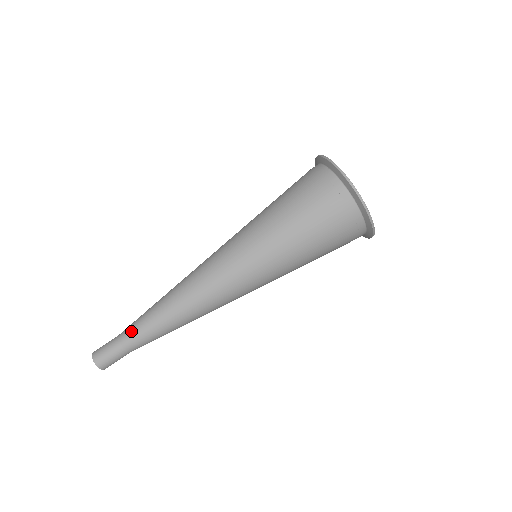
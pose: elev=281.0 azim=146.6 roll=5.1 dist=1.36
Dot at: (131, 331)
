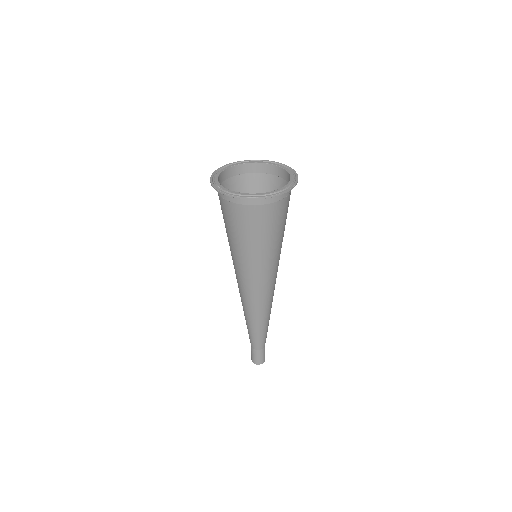
Dot at: (255, 343)
